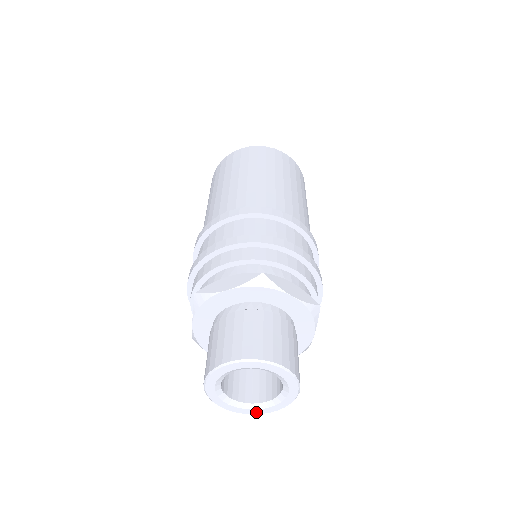
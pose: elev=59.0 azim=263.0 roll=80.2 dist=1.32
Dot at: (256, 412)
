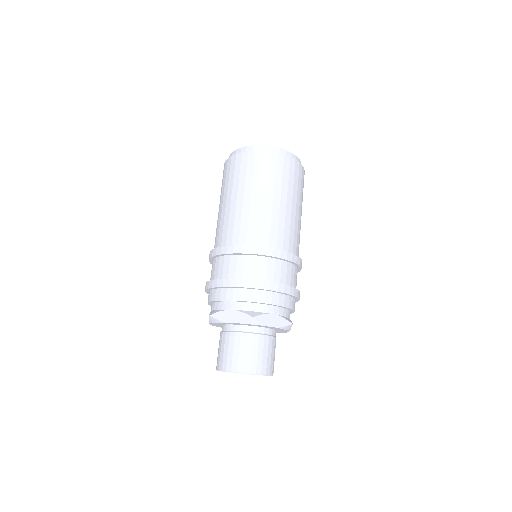
Dot at: occluded
